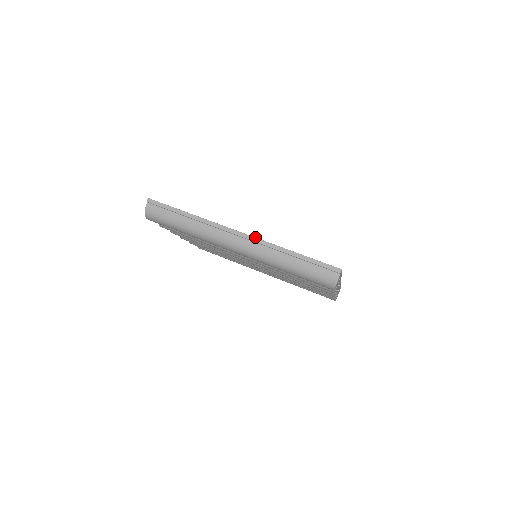
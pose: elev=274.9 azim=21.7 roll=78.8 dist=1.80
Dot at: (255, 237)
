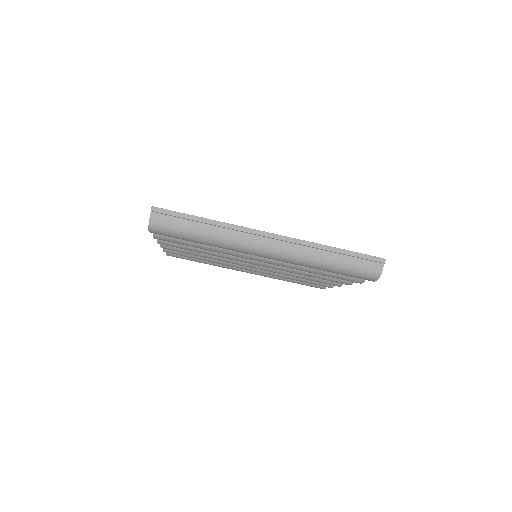
Dot at: (290, 237)
